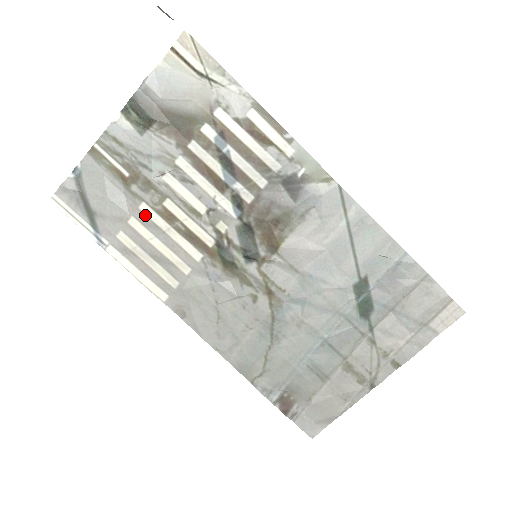
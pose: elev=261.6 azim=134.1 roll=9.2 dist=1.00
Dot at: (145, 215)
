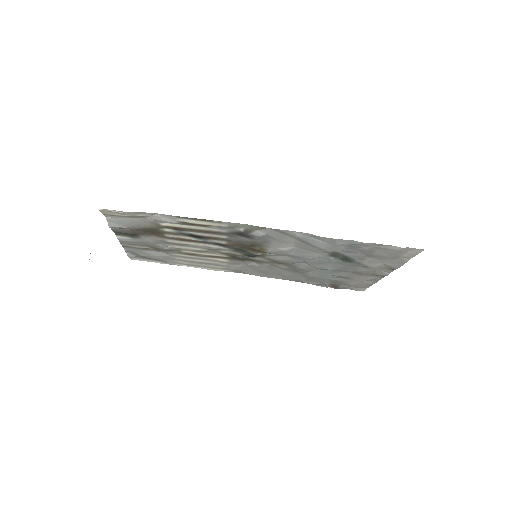
Dot at: (179, 256)
